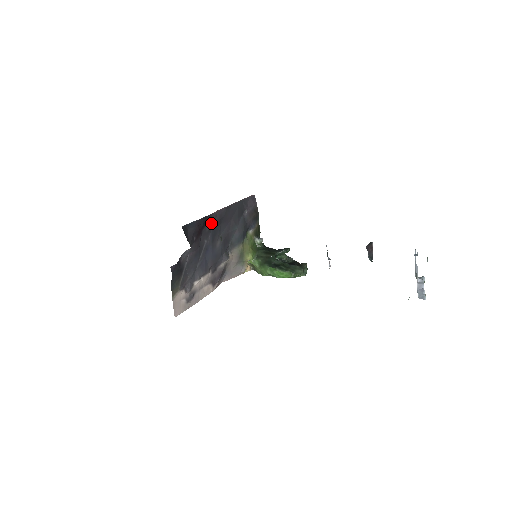
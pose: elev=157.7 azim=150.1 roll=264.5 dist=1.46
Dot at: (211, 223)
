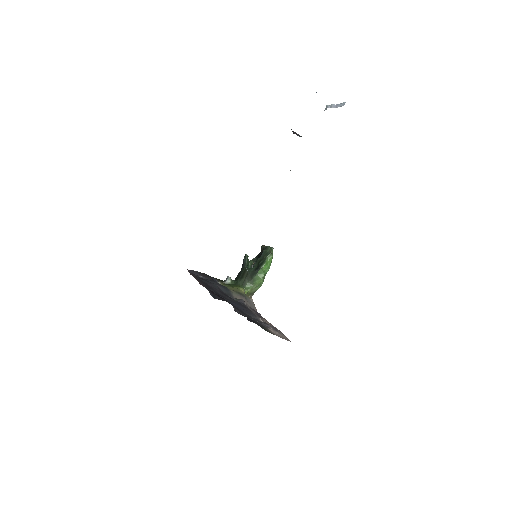
Dot at: occluded
